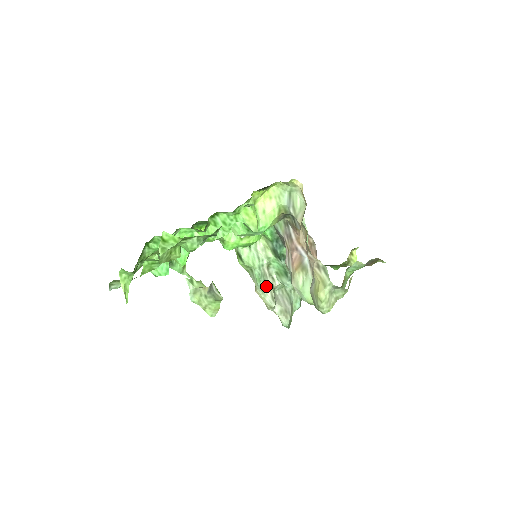
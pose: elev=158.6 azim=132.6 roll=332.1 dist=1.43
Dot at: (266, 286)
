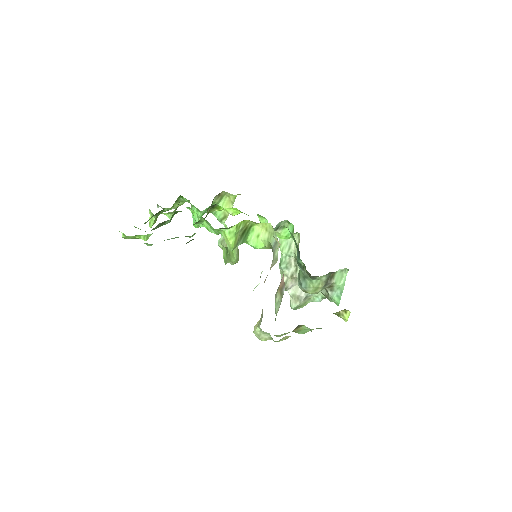
Dot at: (286, 271)
